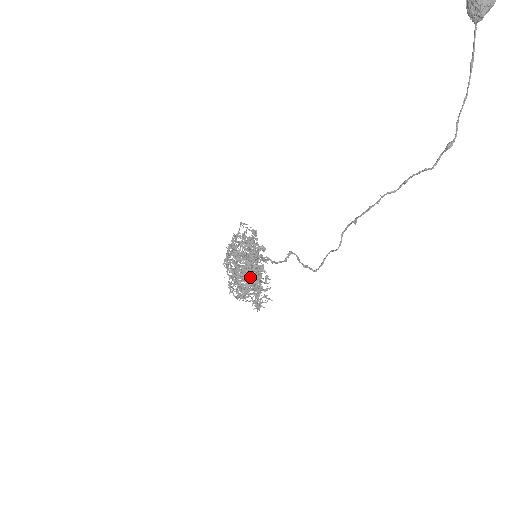
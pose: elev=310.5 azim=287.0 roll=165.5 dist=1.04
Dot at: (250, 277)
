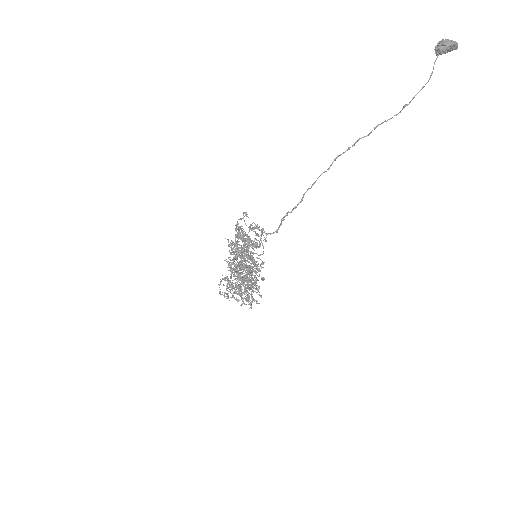
Dot at: (244, 253)
